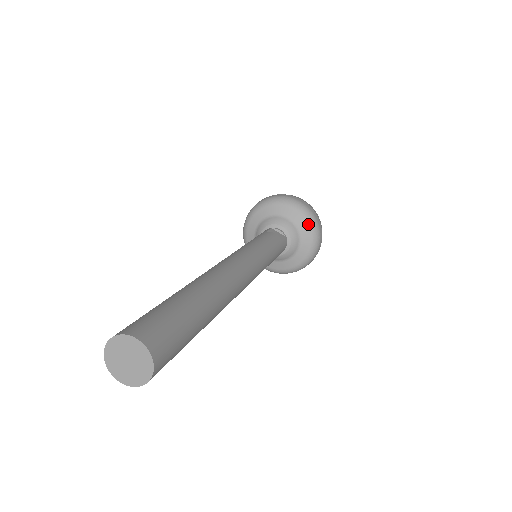
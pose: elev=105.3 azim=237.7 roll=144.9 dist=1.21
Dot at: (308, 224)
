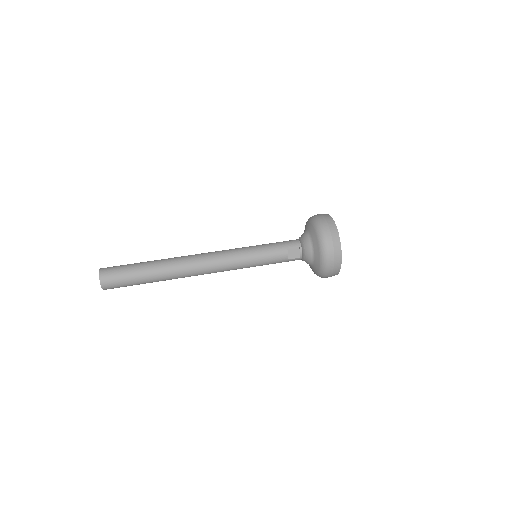
Dot at: (319, 268)
